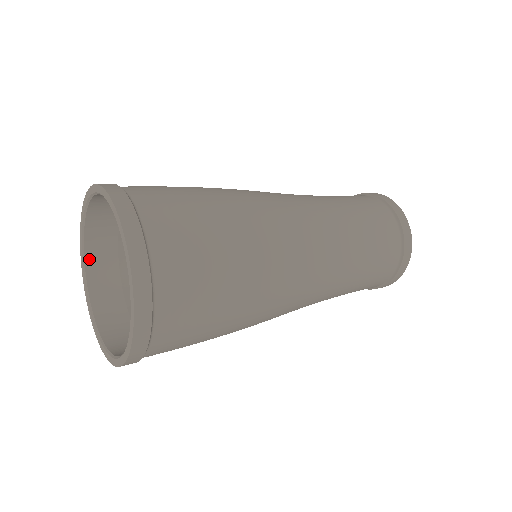
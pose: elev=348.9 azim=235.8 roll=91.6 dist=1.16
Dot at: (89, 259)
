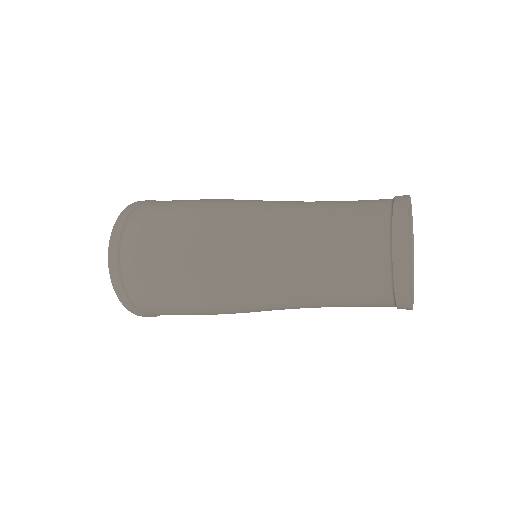
Dot at: occluded
